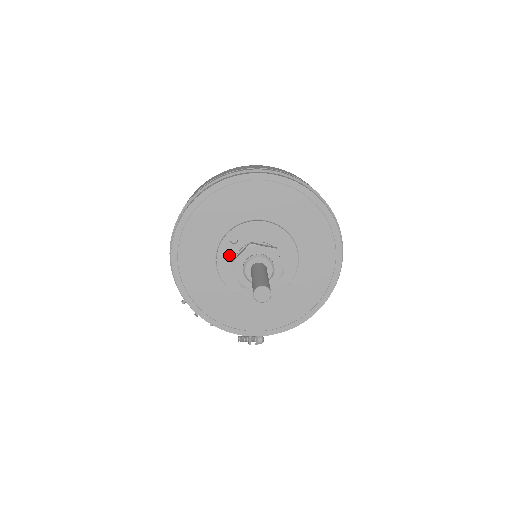
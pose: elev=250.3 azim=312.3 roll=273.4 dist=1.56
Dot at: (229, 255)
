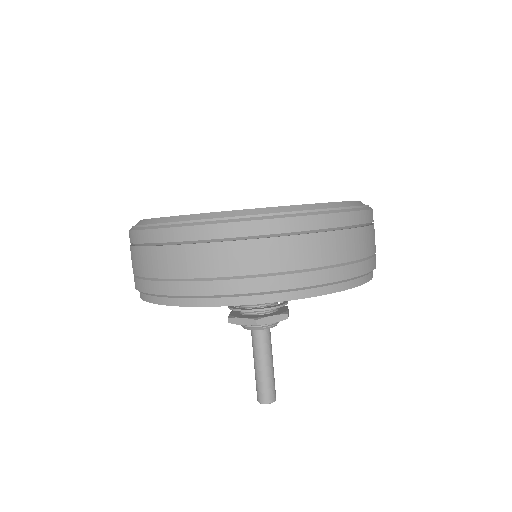
Dot at: occluded
